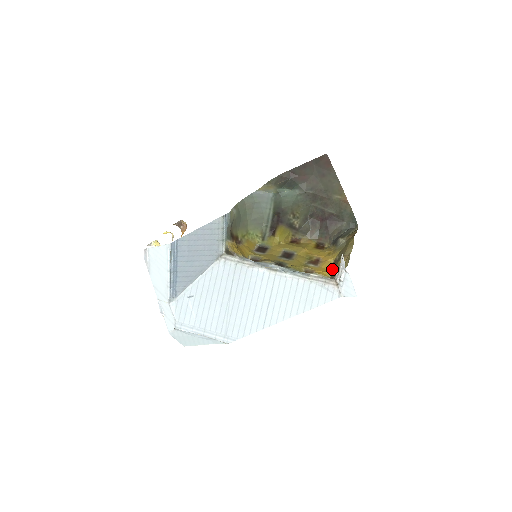
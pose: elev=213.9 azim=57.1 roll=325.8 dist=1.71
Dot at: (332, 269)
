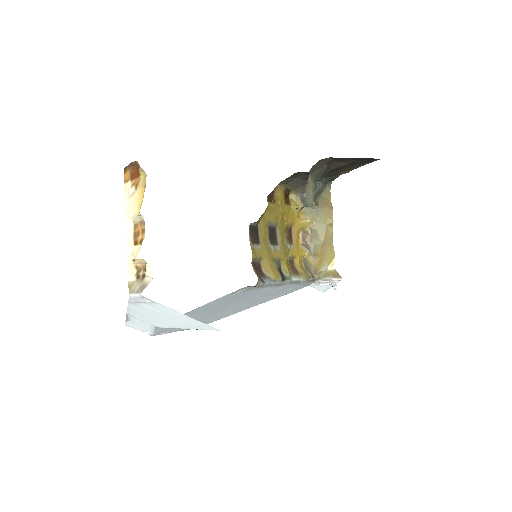
Dot at: (302, 245)
